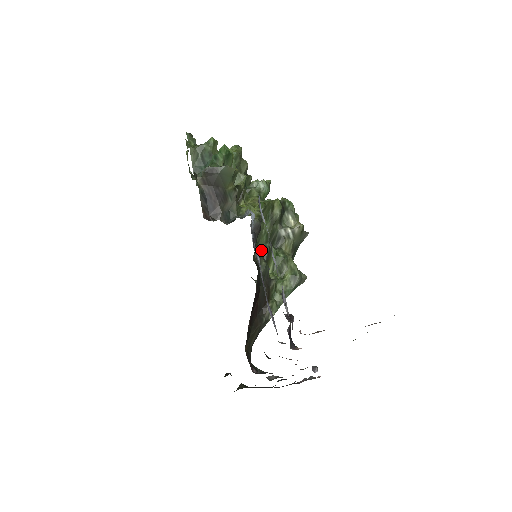
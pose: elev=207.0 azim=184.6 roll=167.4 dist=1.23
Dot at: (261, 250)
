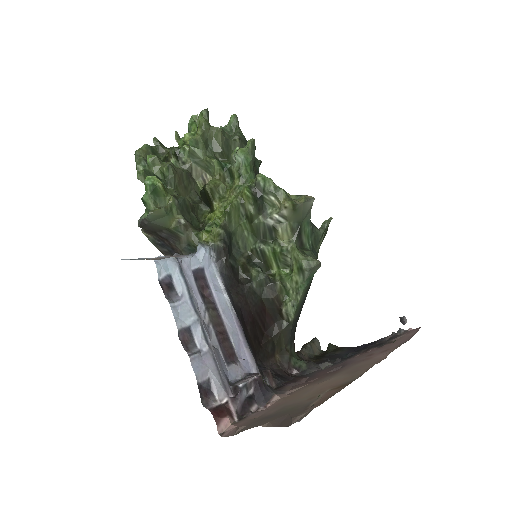
Dot at: (252, 254)
